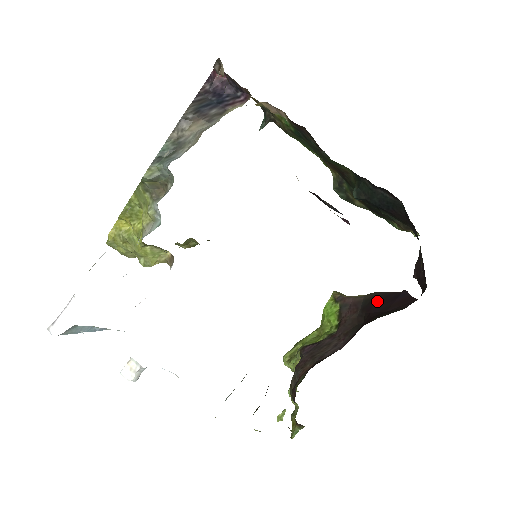
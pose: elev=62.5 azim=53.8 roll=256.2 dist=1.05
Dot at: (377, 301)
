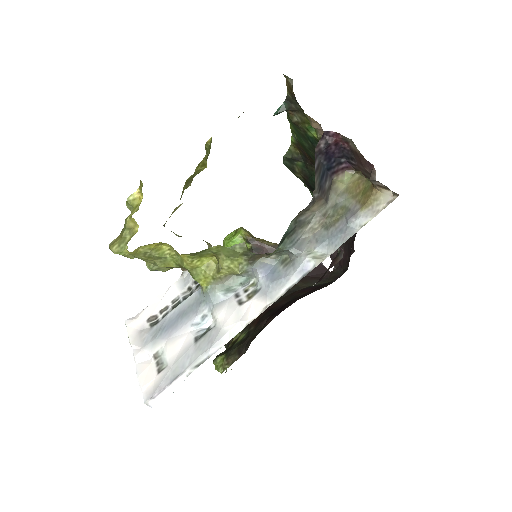
Dot at: occluded
